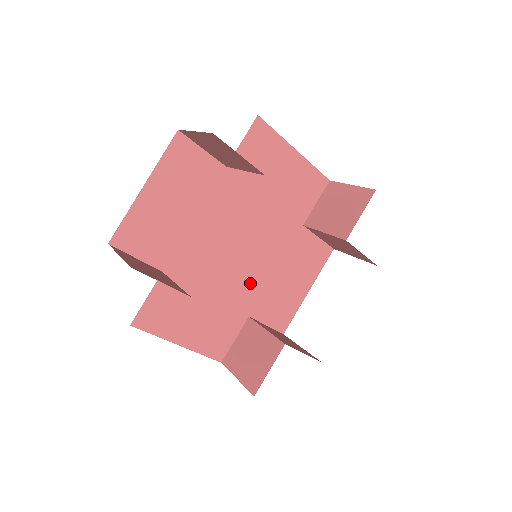
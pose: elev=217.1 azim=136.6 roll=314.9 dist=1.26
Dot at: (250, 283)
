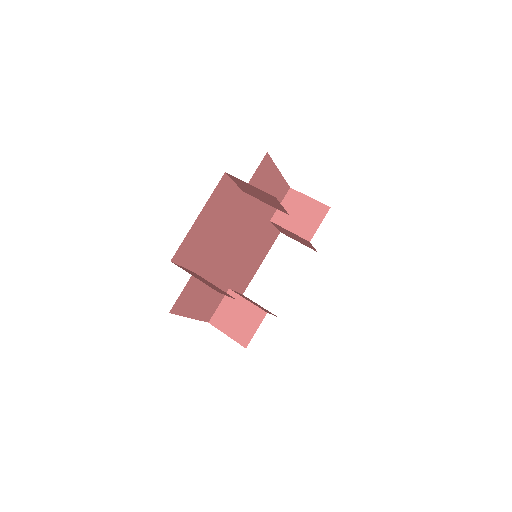
Dot at: (235, 266)
